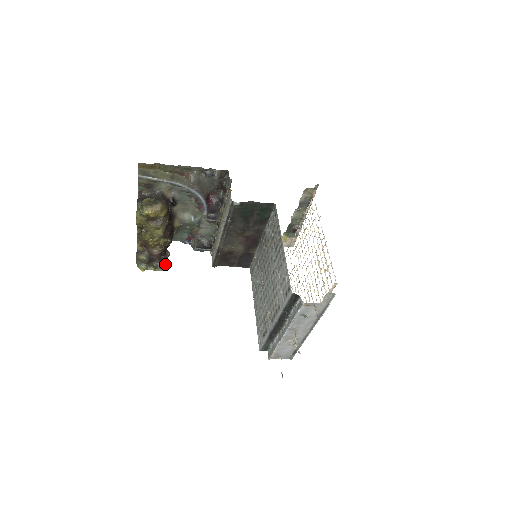
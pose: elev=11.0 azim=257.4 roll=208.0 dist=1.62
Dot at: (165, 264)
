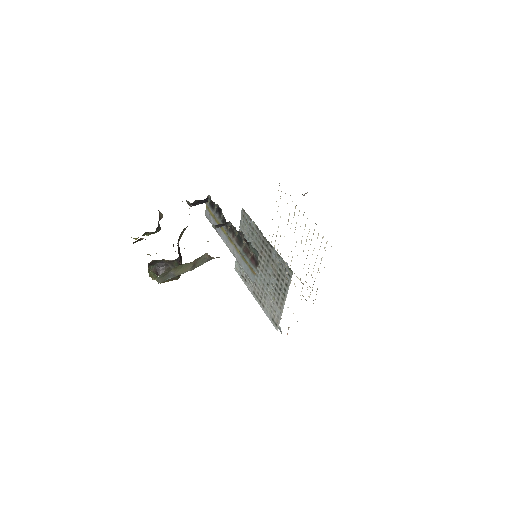
Dot at: (158, 228)
